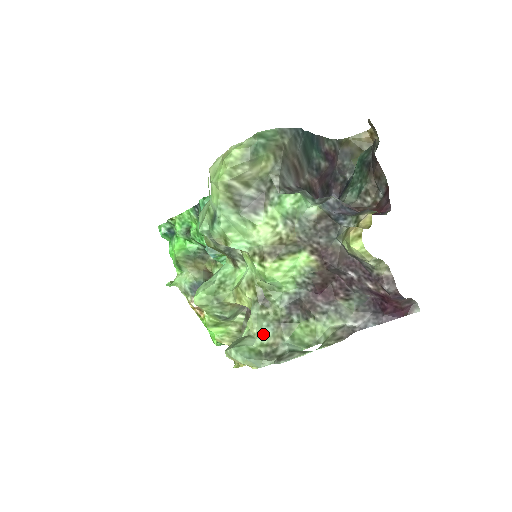
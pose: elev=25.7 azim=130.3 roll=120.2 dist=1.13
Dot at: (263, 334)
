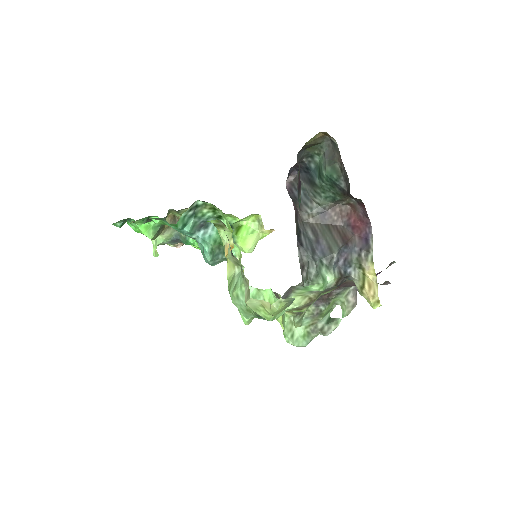
Dot at: (305, 323)
